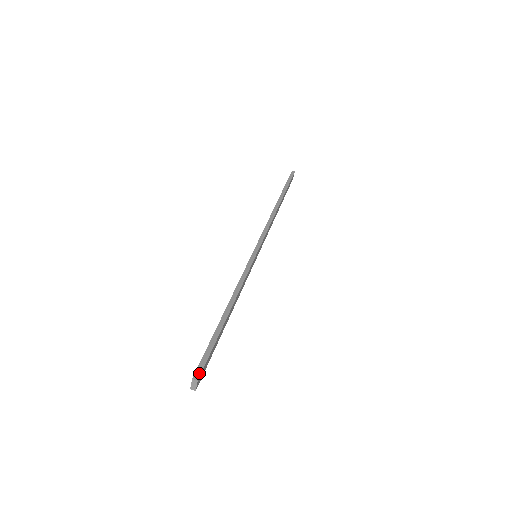
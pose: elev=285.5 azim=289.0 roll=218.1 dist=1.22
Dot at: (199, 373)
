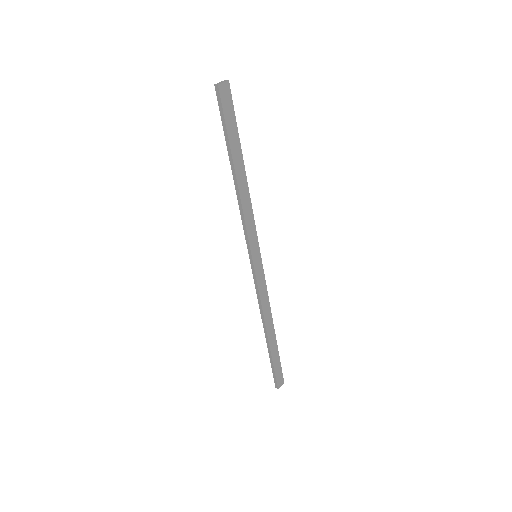
Dot at: (229, 88)
